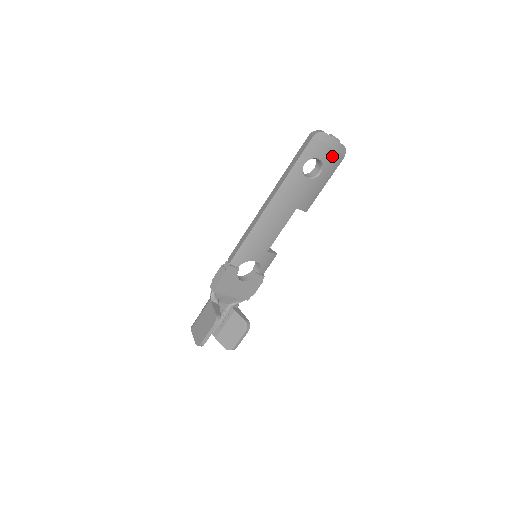
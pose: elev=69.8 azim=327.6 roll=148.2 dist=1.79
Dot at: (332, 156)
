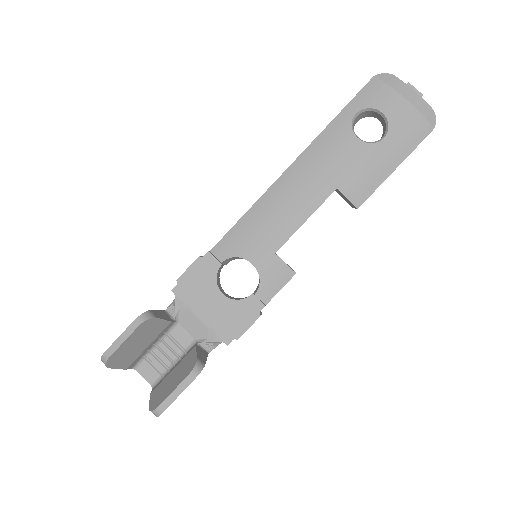
Dot at: (406, 115)
